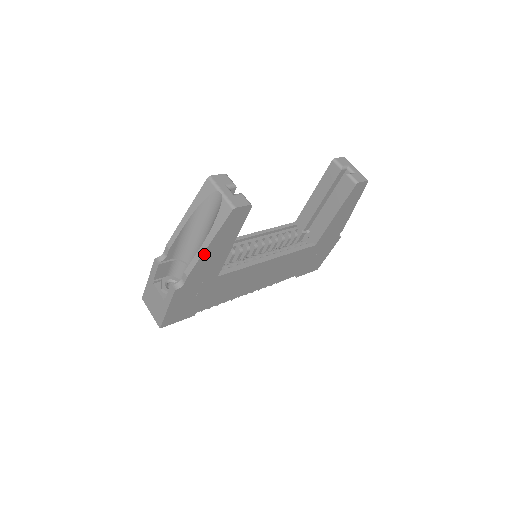
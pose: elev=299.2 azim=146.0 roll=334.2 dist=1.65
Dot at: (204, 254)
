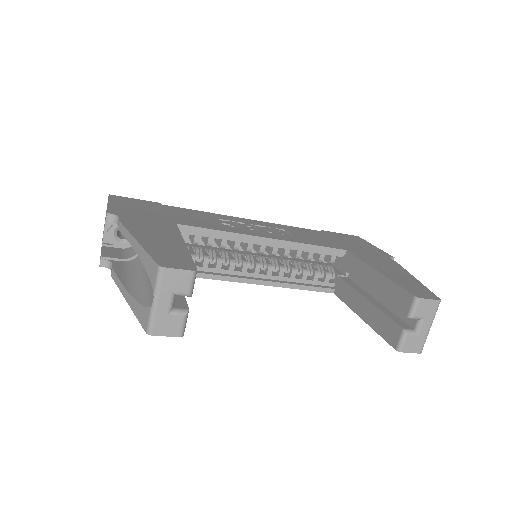
Dot at: occluded
